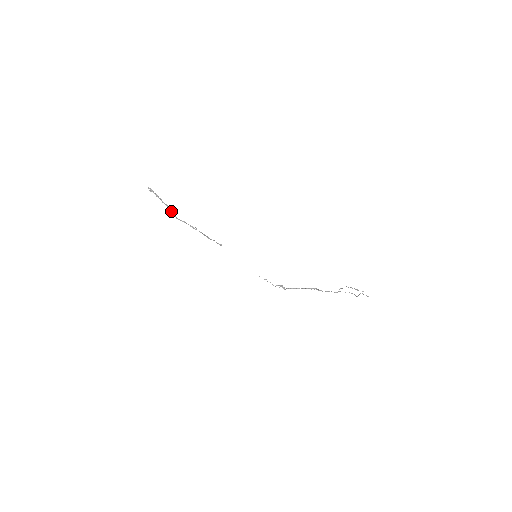
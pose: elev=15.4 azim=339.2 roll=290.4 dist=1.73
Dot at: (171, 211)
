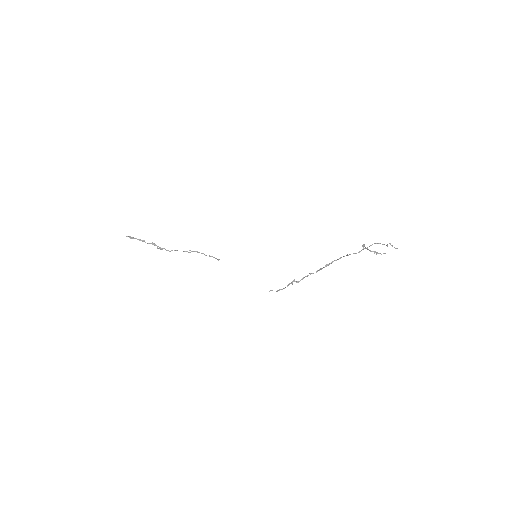
Dot at: (159, 247)
